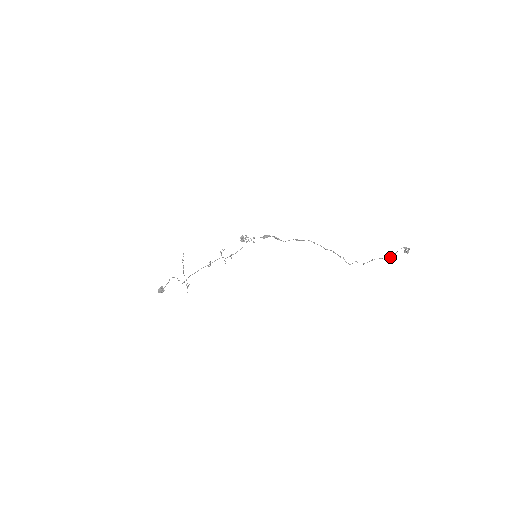
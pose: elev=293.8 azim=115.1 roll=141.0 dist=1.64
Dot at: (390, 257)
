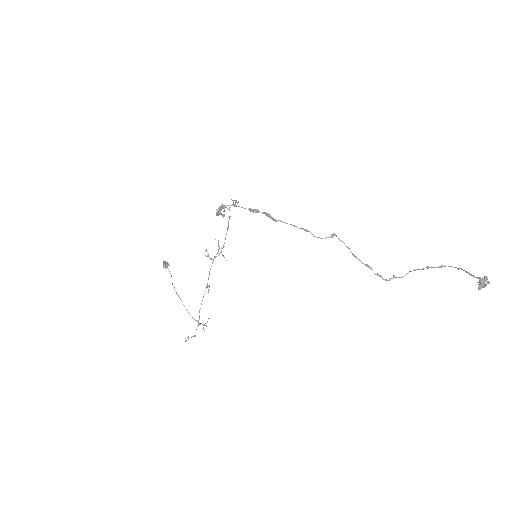
Dot at: occluded
